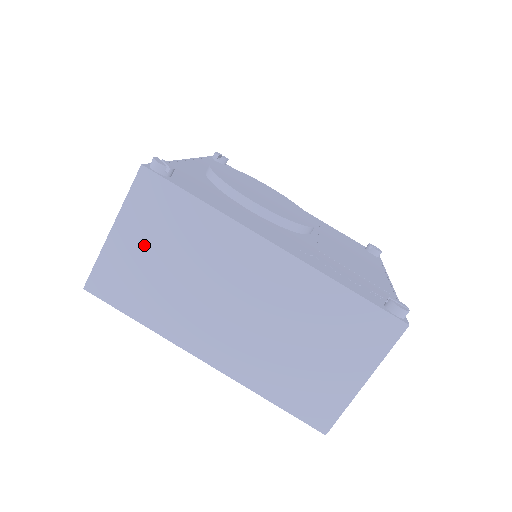
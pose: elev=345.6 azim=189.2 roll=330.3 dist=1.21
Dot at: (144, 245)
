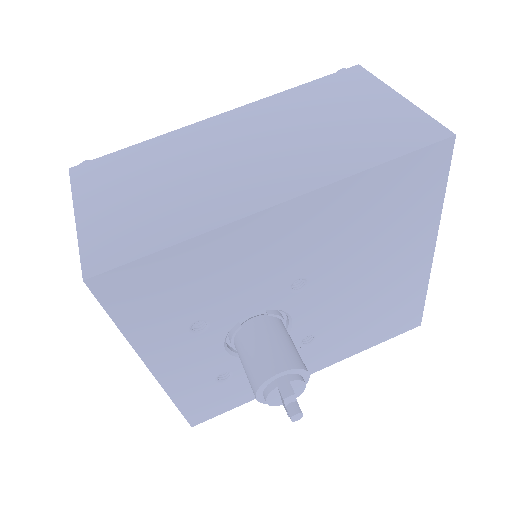
Dot at: (118, 197)
